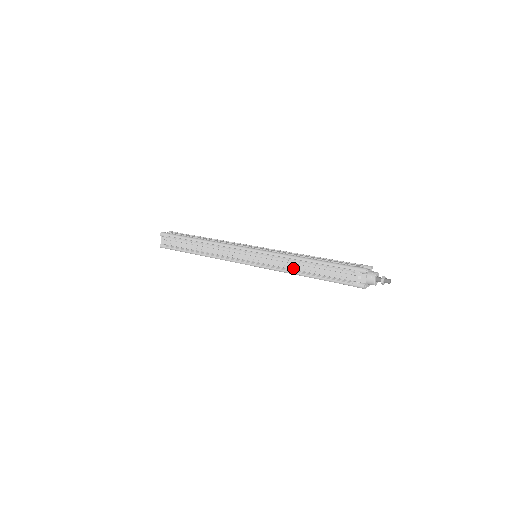
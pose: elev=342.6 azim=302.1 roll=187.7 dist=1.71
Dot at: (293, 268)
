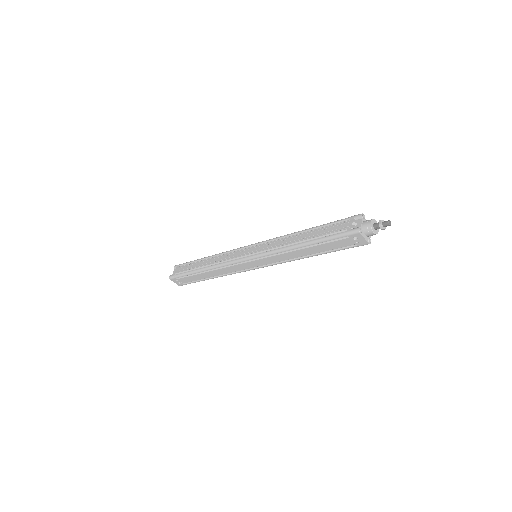
Dot at: (288, 245)
